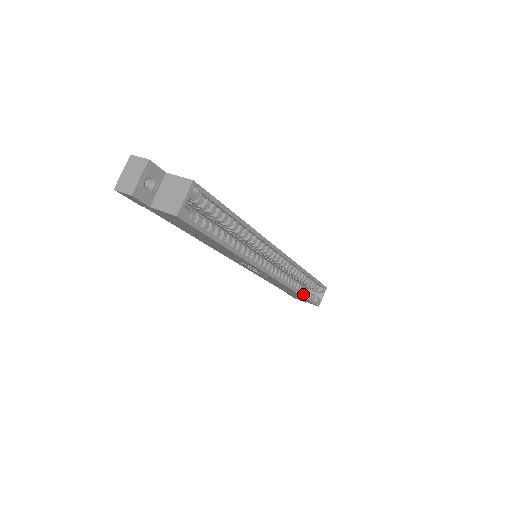
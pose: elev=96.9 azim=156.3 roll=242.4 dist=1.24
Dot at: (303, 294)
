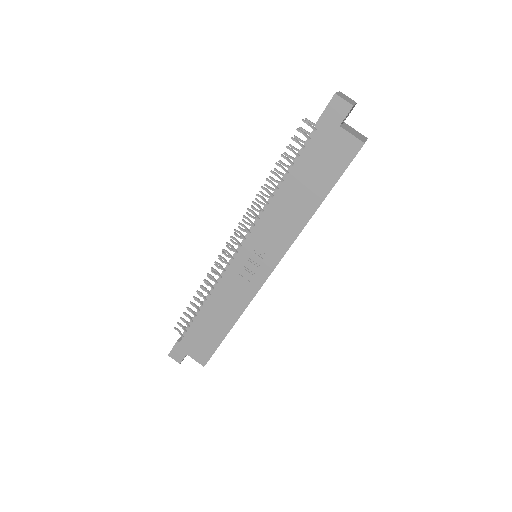
Dot at: occluded
